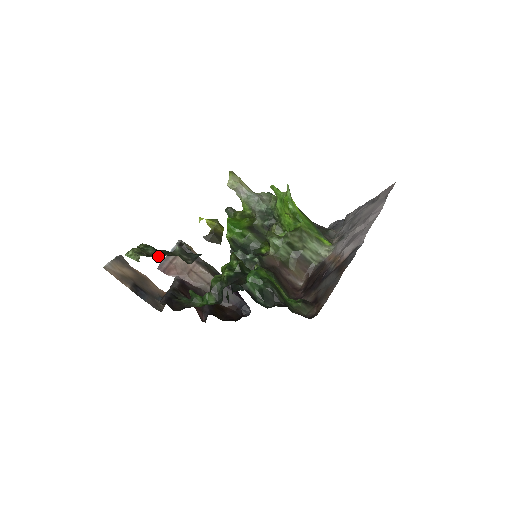
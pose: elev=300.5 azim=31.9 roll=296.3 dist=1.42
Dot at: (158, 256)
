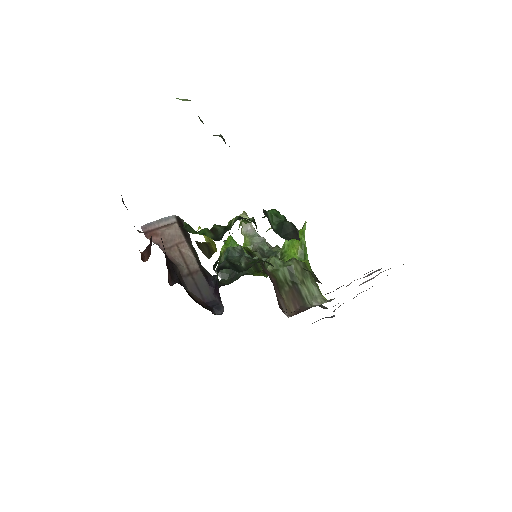
Dot at: (202, 122)
